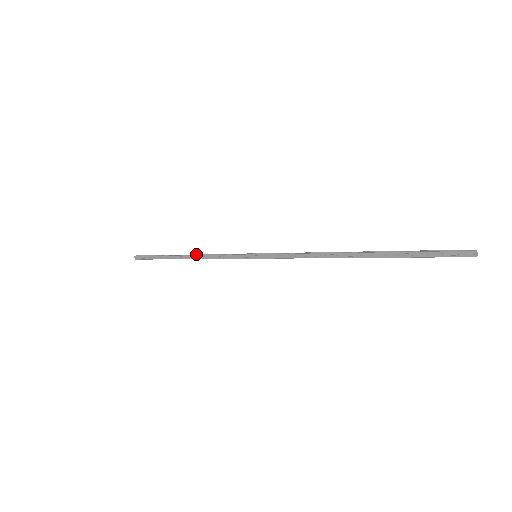
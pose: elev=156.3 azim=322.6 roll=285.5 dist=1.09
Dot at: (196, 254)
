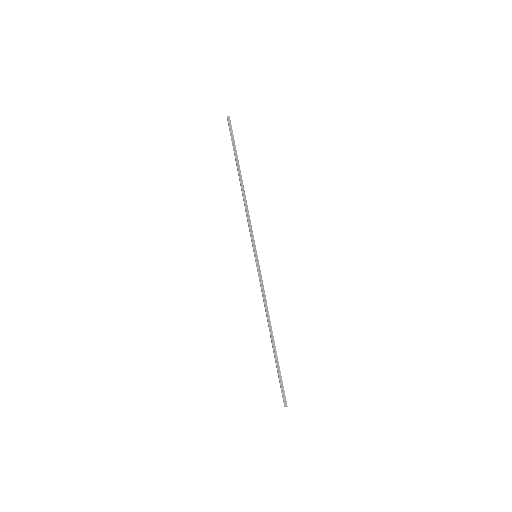
Dot at: occluded
